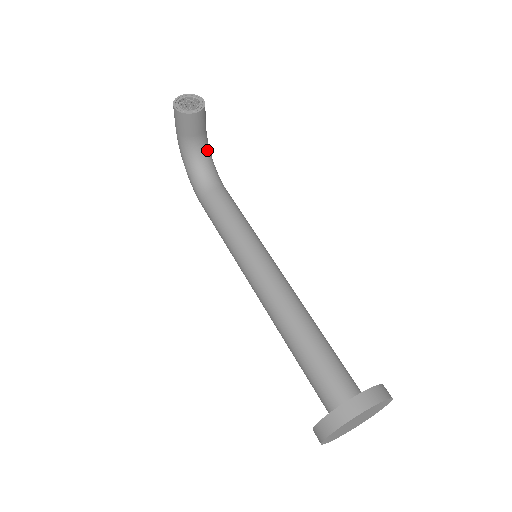
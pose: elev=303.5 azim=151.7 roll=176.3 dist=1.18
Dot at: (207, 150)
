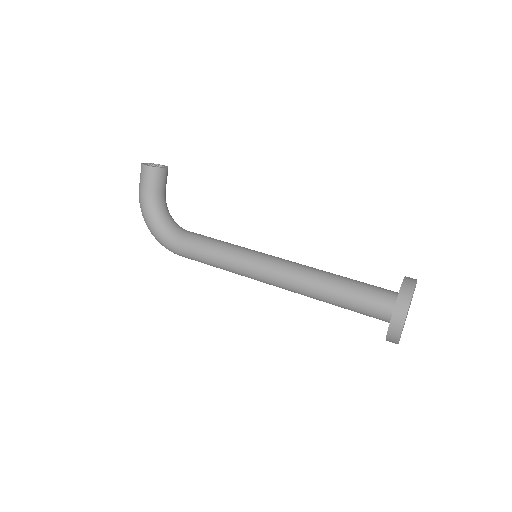
Dot at: (167, 208)
